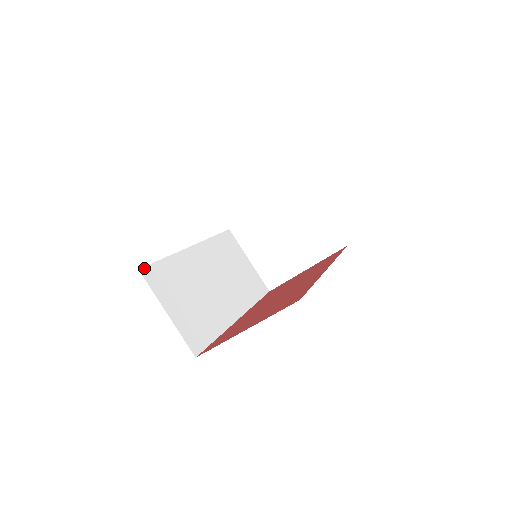
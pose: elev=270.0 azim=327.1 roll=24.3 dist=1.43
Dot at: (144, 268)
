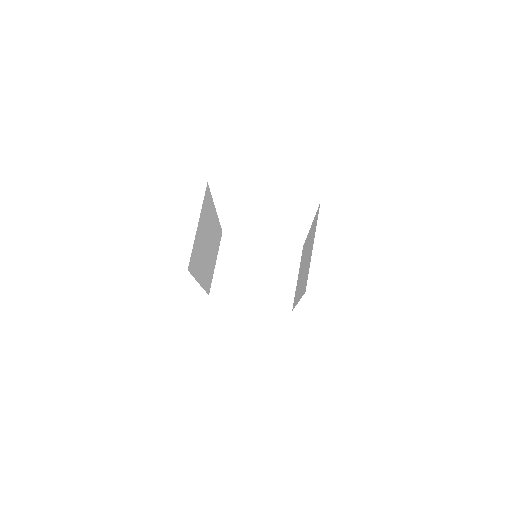
Dot at: (208, 186)
